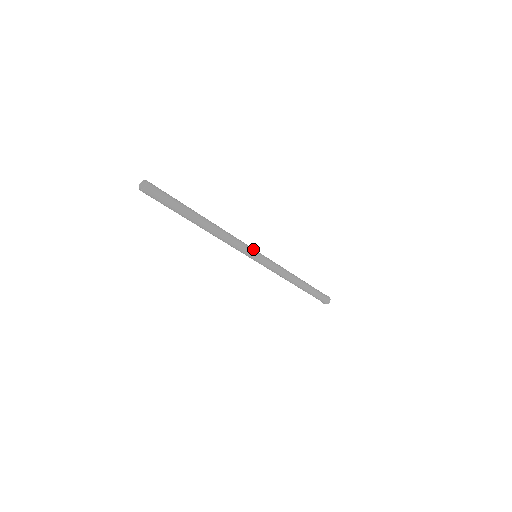
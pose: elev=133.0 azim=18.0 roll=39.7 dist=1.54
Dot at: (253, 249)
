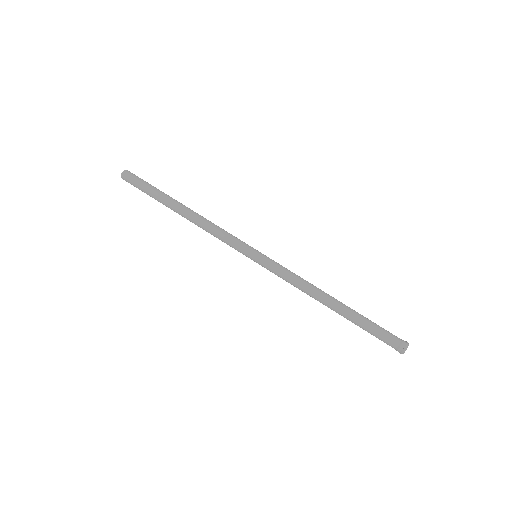
Dot at: (247, 247)
